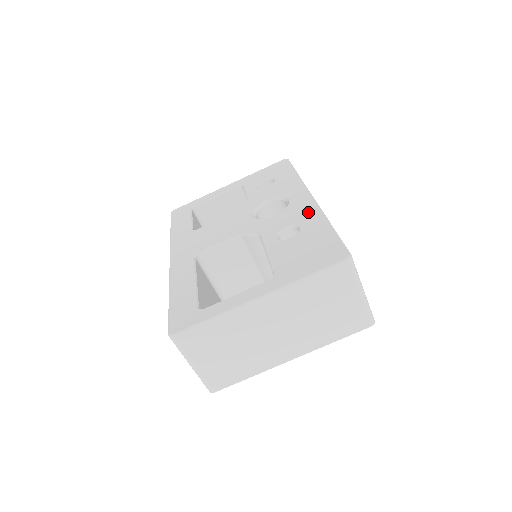
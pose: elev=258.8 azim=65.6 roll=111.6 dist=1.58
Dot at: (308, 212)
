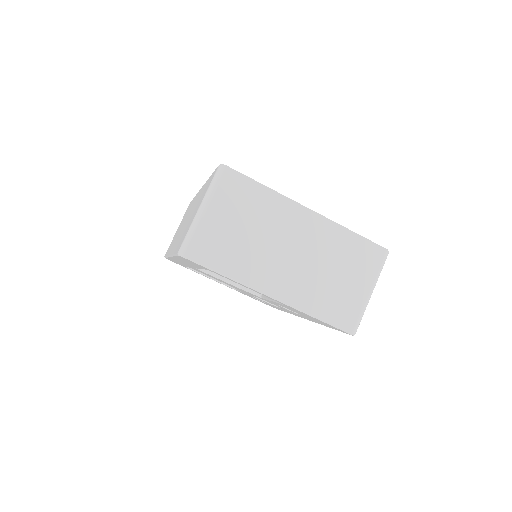
Dot at: occluded
